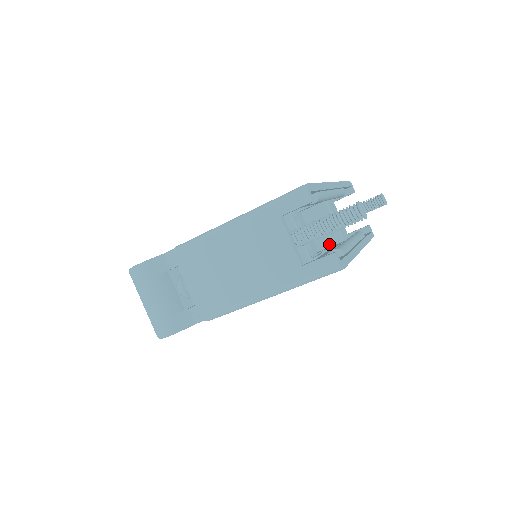
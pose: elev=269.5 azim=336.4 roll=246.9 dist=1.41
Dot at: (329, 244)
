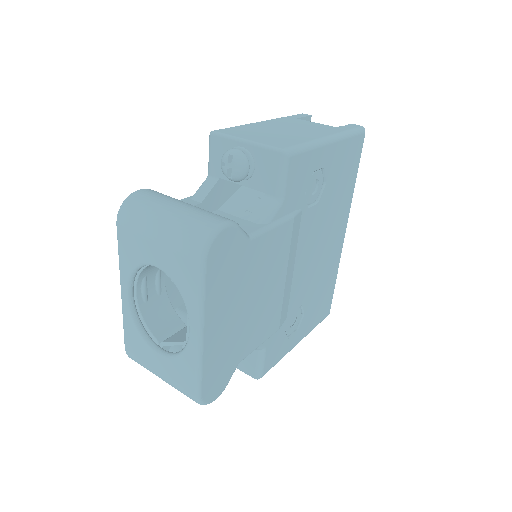
Dot at: occluded
